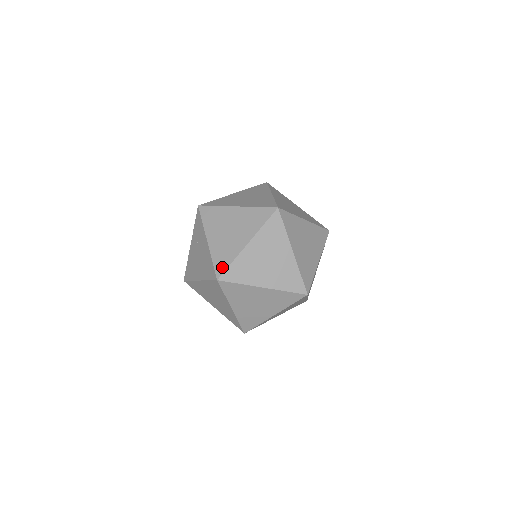
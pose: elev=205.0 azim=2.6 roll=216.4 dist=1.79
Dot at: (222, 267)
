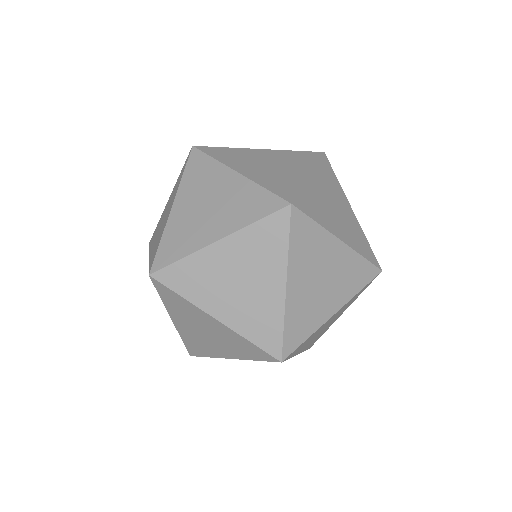
Dot at: (153, 257)
